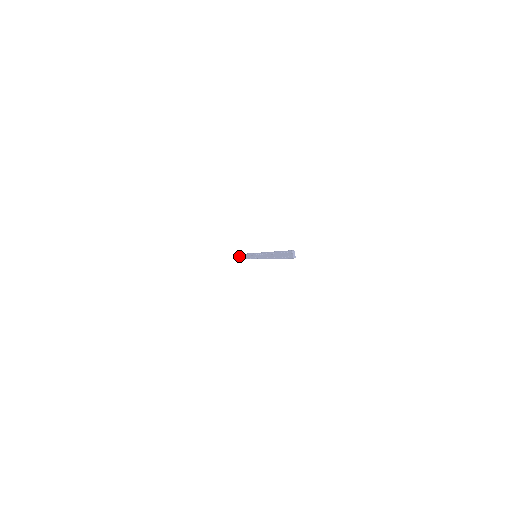
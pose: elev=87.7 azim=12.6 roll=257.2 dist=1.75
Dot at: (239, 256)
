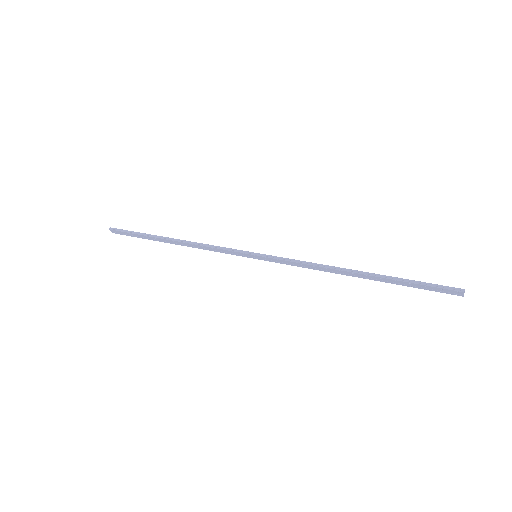
Dot at: (150, 238)
